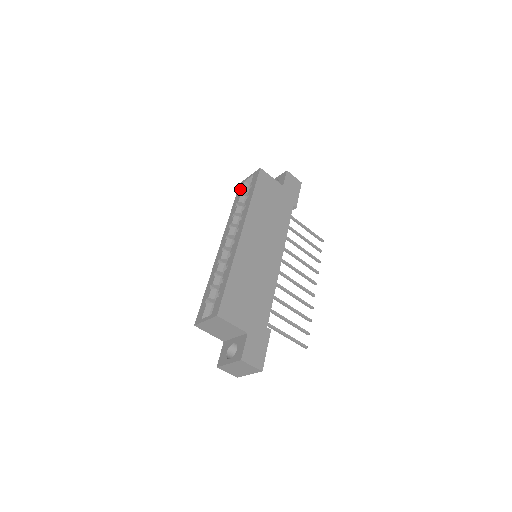
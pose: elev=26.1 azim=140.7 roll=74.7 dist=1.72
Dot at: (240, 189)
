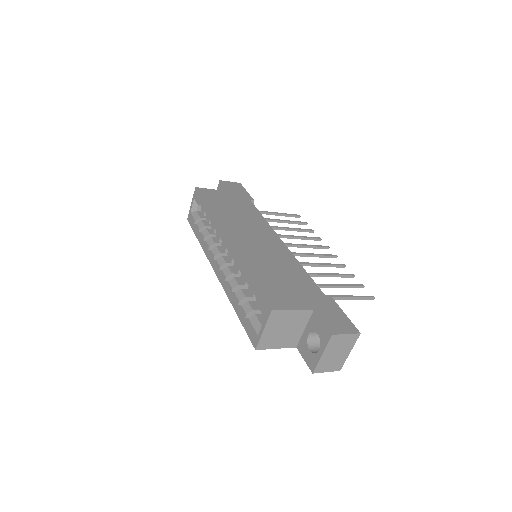
Dot at: (192, 221)
